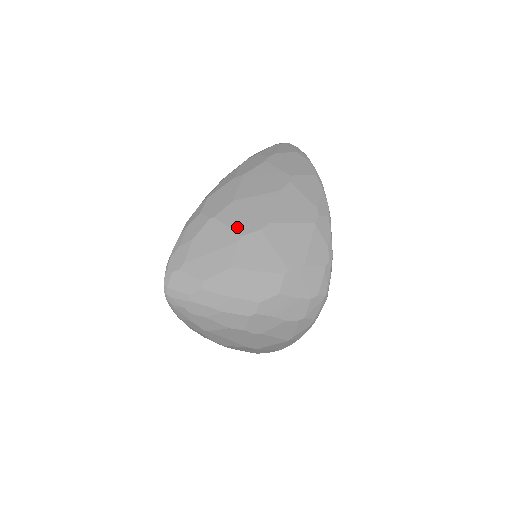
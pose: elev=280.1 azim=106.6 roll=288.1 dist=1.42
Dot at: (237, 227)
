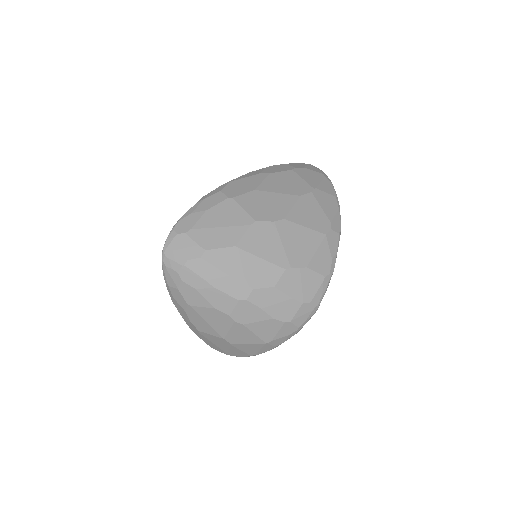
Dot at: (253, 212)
